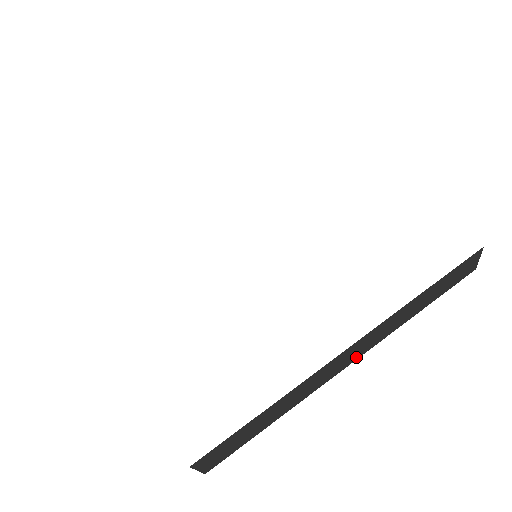
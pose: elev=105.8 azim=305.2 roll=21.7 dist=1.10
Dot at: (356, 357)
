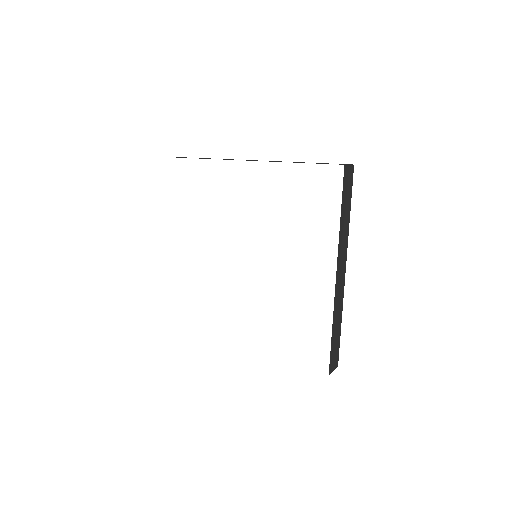
Dot at: (345, 265)
